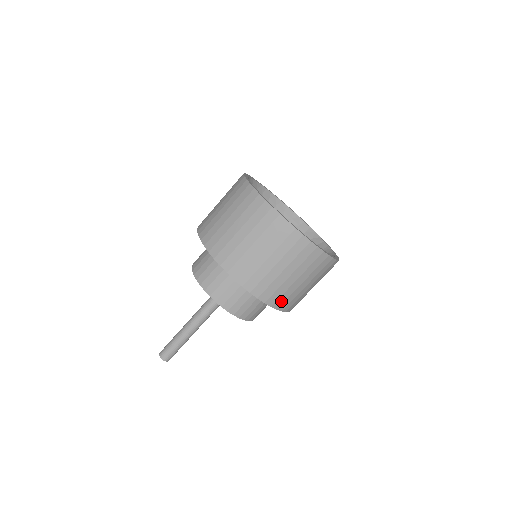
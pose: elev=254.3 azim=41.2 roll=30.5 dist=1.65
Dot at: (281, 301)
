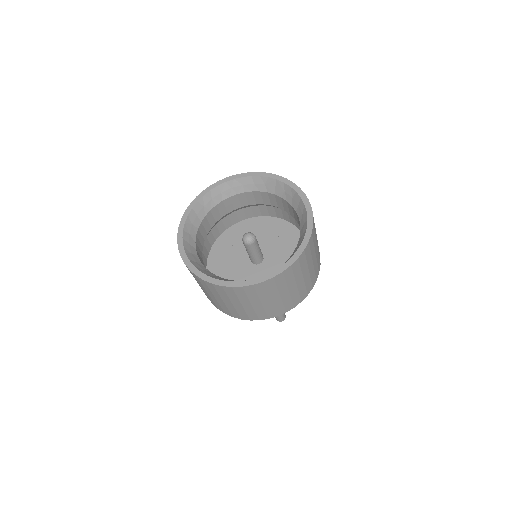
Dot at: (314, 279)
